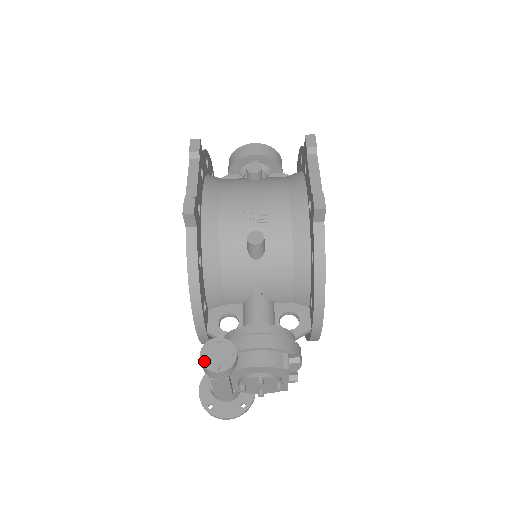
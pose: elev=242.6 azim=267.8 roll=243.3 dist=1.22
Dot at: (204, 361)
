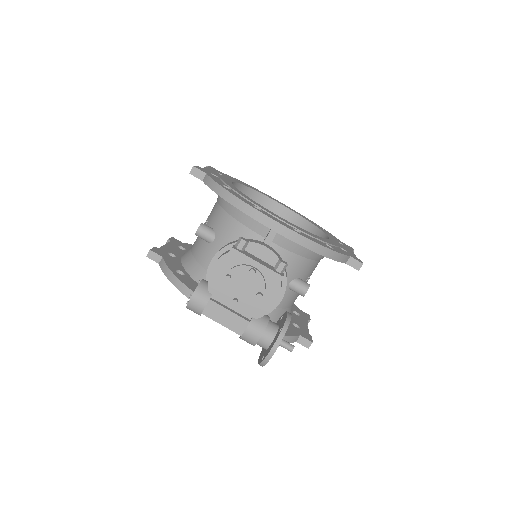
Dot at: (187, 305)
